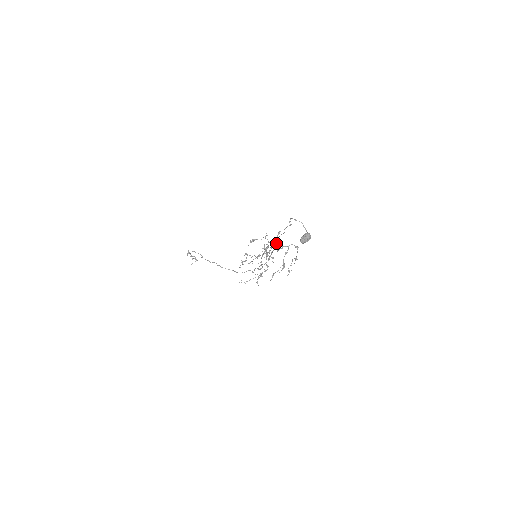
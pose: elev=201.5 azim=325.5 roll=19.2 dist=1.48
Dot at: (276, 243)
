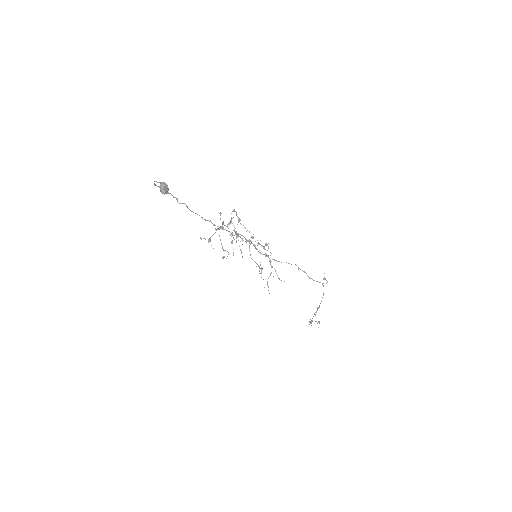
Dot at: (212, 223)
